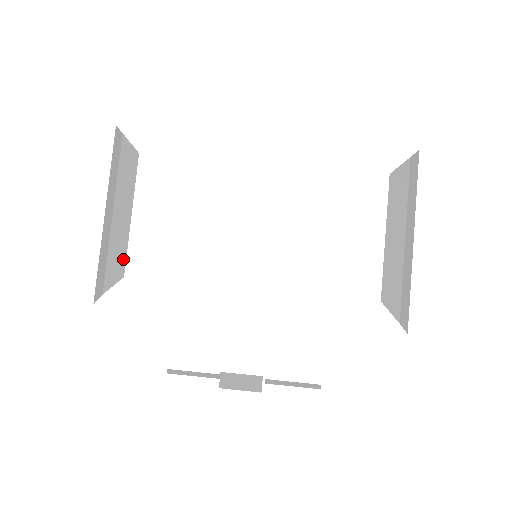
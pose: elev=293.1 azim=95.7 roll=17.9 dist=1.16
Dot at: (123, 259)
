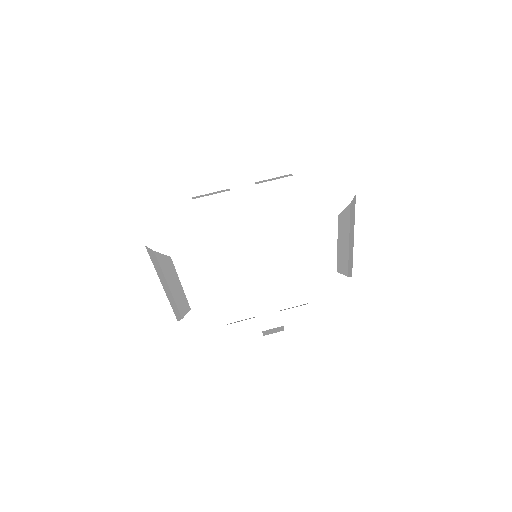
Dot at: (186, 303)
